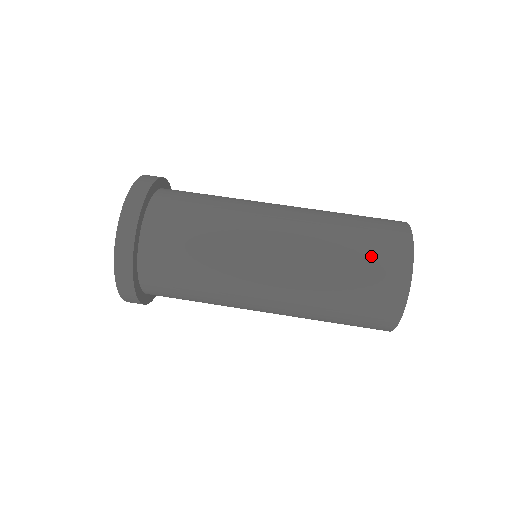
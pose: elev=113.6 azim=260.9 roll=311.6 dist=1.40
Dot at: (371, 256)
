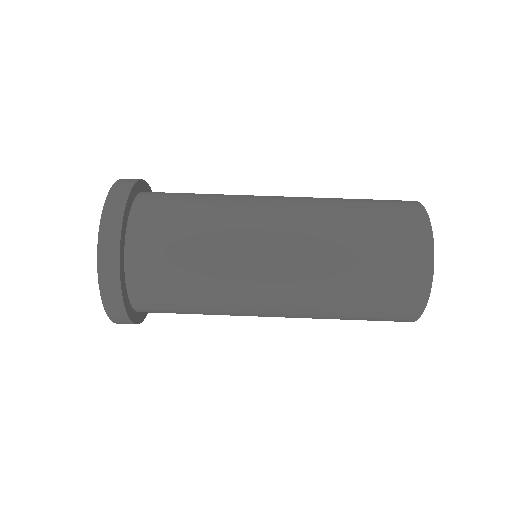
Dot at: (385, 222)
